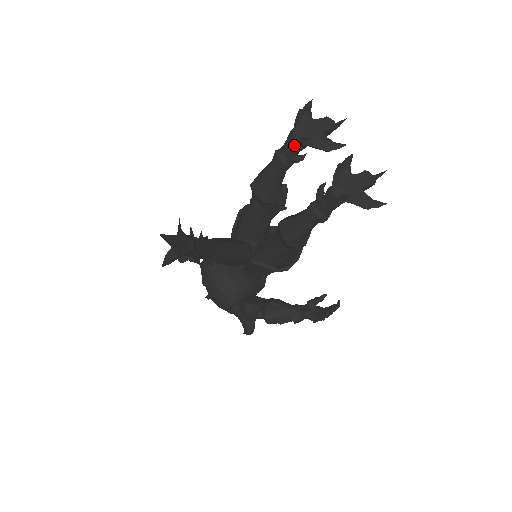
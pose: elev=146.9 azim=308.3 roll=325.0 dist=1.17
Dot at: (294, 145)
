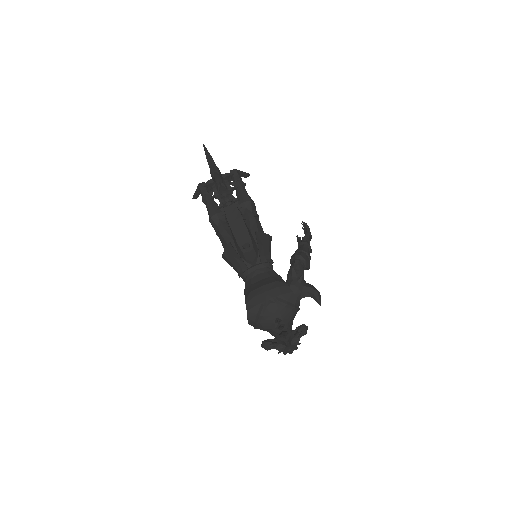
Dot at: occluded
